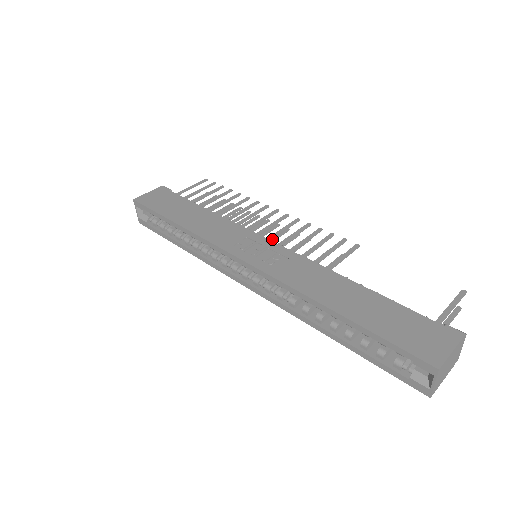
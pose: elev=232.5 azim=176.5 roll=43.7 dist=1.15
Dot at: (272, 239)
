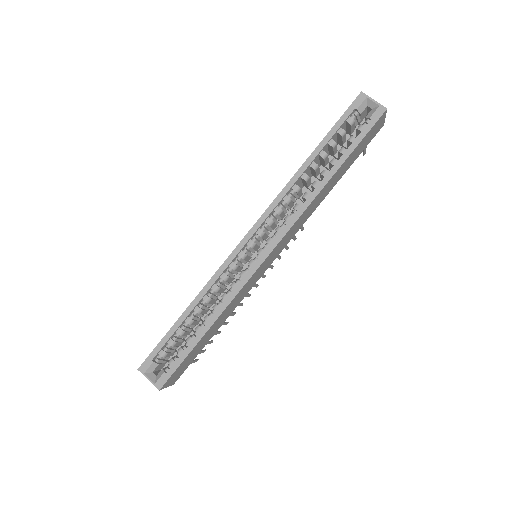
Dot at: occluded
